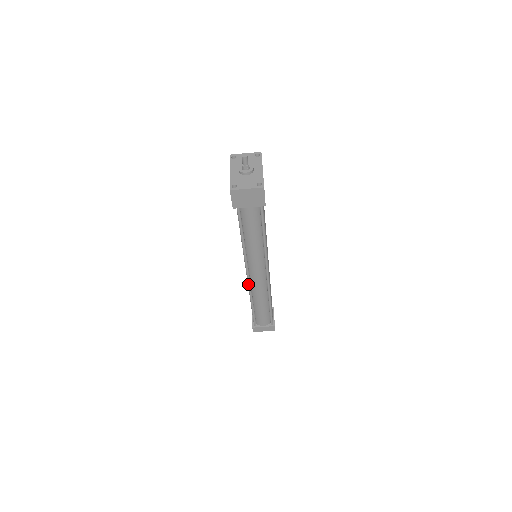
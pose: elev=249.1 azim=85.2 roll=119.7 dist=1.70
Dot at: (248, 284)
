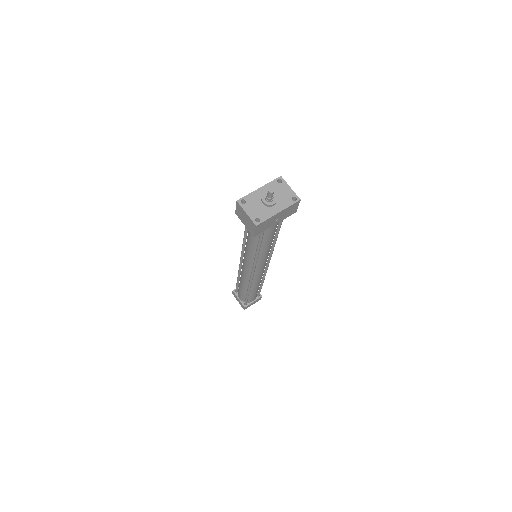
Dot at: (239, 265)
